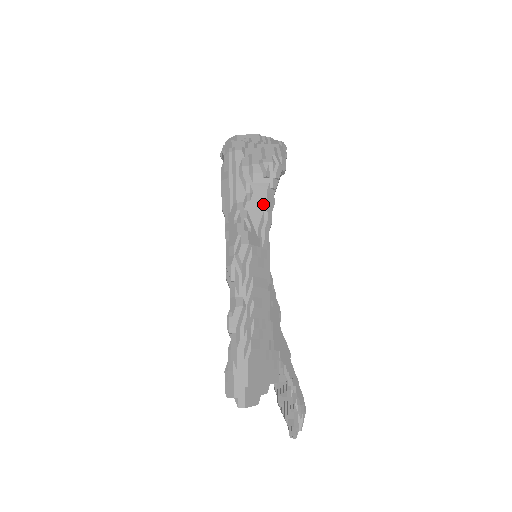
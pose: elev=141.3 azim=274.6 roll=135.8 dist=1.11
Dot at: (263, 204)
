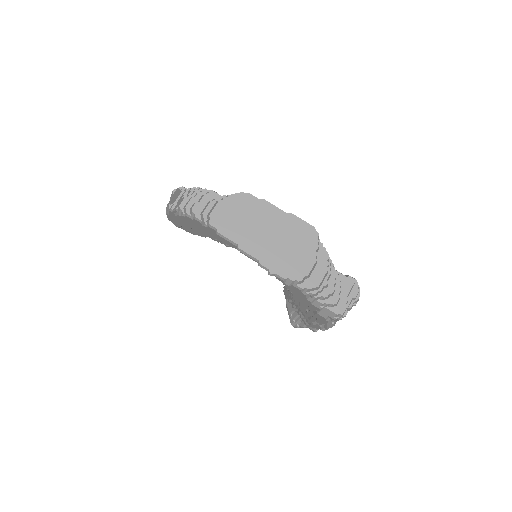
Dot at: occluded
